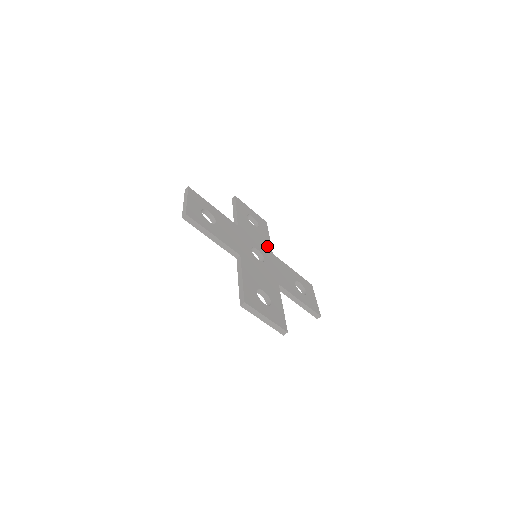
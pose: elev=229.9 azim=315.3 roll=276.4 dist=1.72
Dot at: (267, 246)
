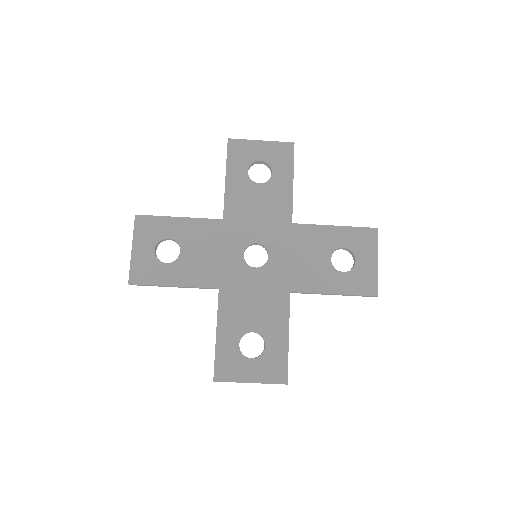
Dot at: (282, 214)
